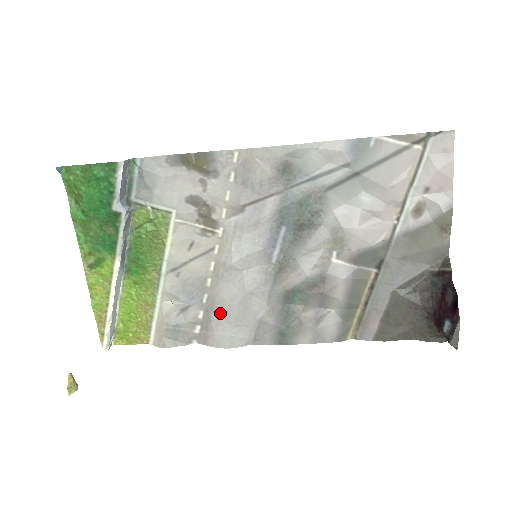
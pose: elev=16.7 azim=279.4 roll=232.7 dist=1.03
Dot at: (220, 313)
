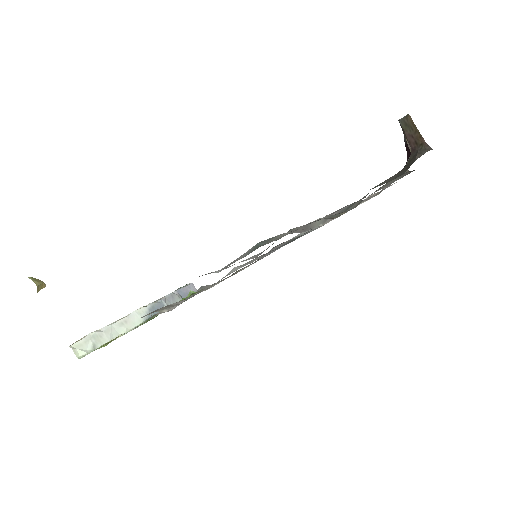
Dot at: occluded
